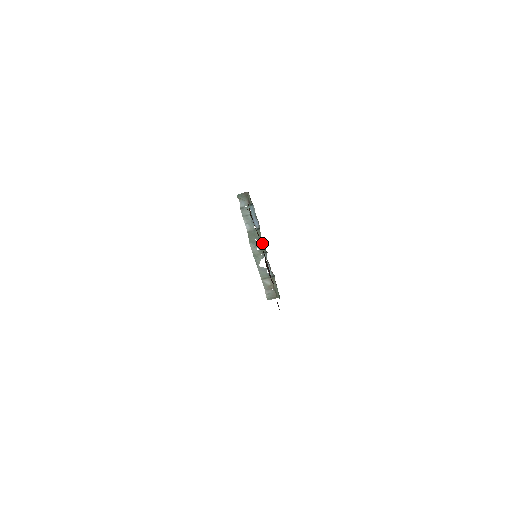
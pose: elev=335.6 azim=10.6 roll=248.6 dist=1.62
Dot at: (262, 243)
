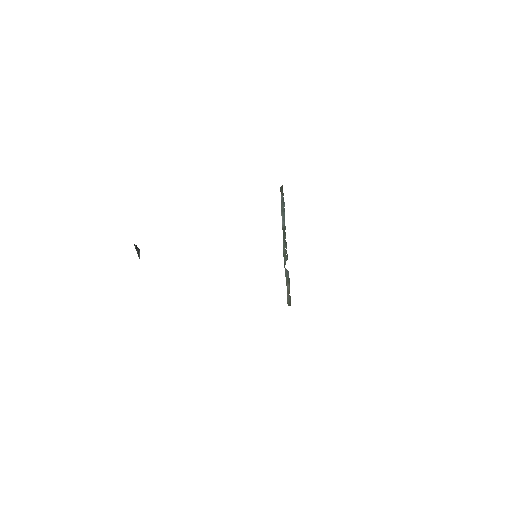
Dot at: (286, 243)
